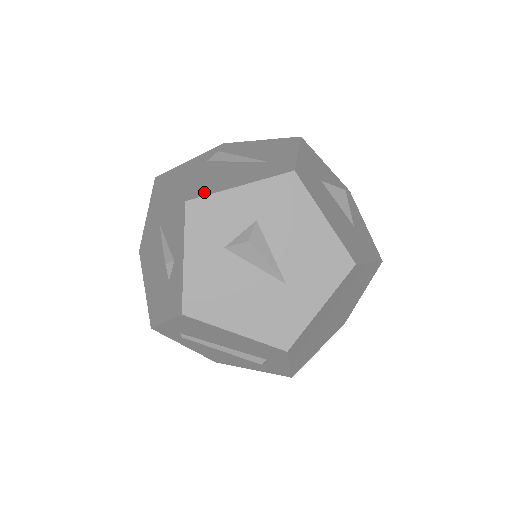
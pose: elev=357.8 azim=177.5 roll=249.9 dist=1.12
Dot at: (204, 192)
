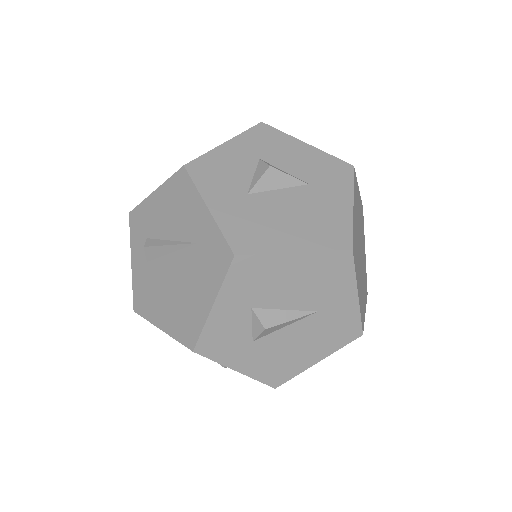
Dot at: (194, 330)
